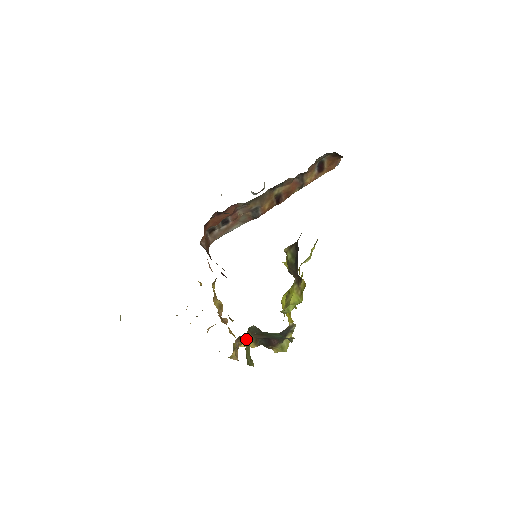
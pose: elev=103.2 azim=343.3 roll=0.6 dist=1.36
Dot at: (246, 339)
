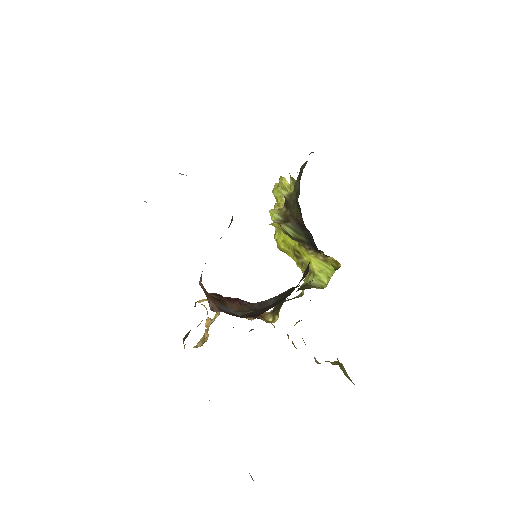
Dot at: occluded
